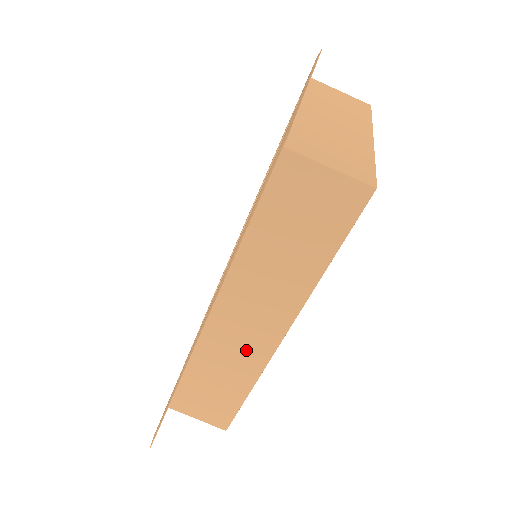
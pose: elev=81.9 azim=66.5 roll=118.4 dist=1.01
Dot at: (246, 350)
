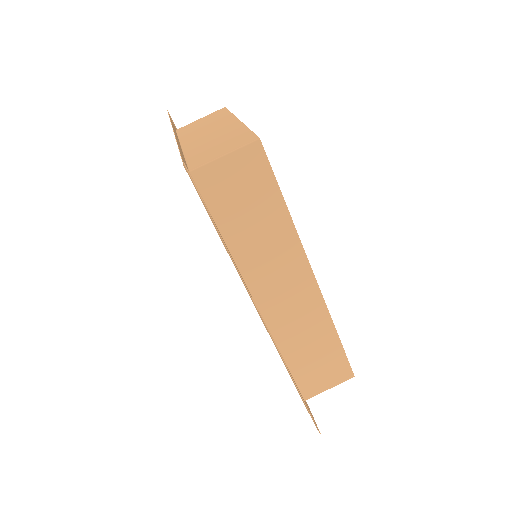
Dot at: (304, 308)
